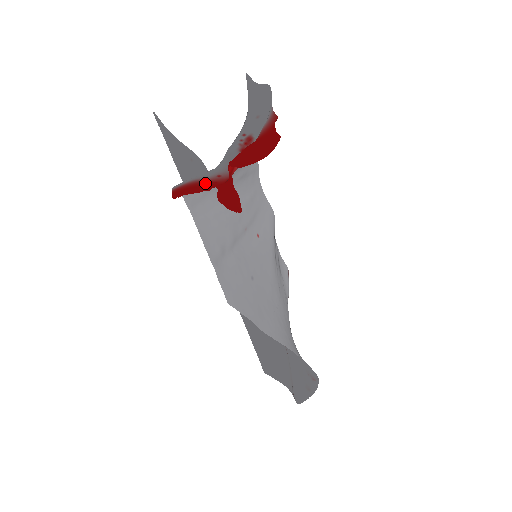
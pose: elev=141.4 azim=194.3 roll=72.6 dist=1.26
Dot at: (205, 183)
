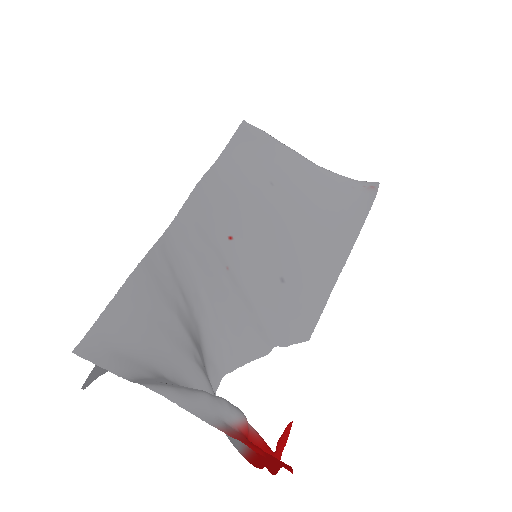
Dot at: occluded
